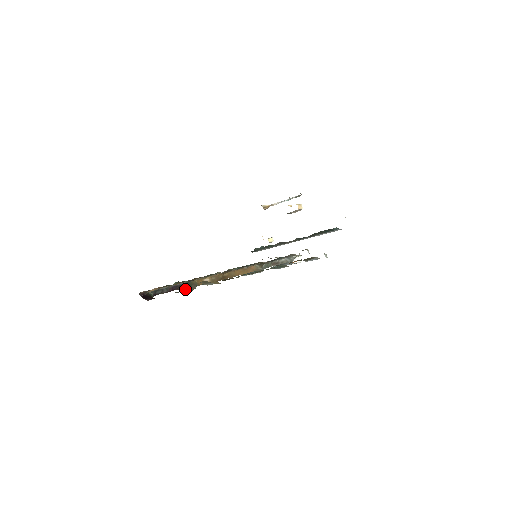
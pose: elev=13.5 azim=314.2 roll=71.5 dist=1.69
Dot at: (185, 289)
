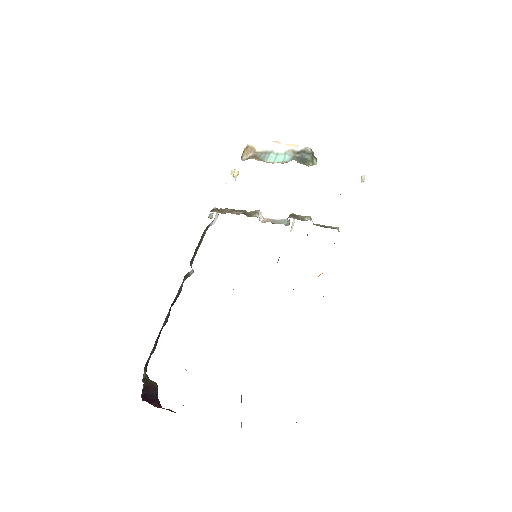
Dot at: occluded
